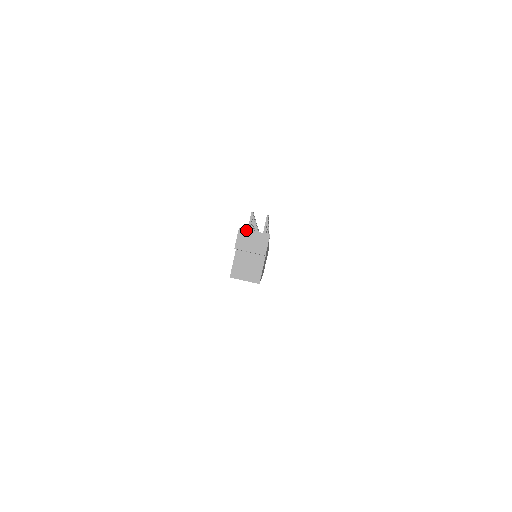
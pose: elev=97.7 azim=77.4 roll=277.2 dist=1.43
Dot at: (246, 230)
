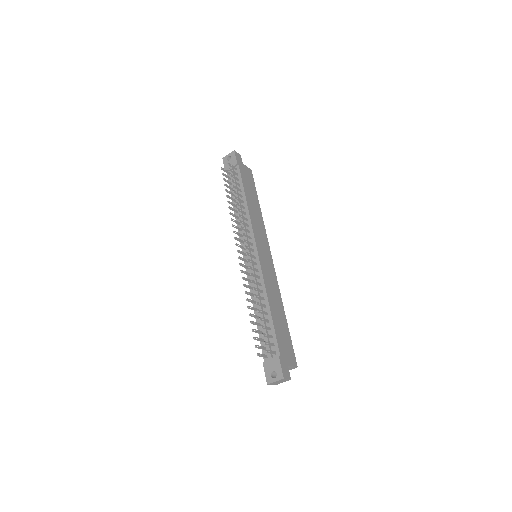
Dot at: (271, 383)
